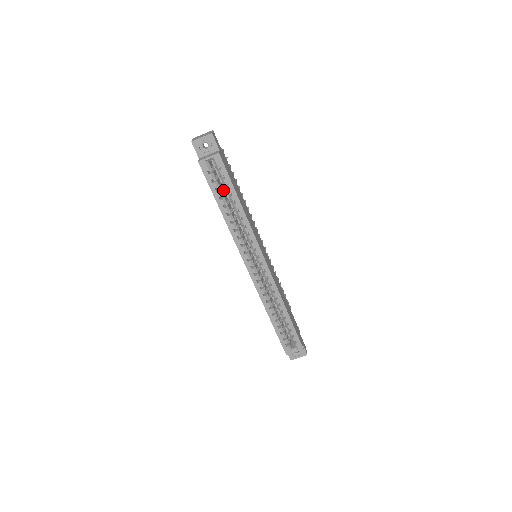
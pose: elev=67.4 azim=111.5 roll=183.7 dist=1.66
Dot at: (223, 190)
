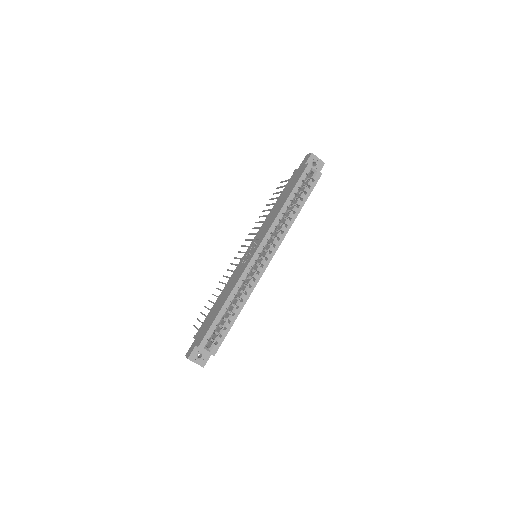
Dot at: occluded
